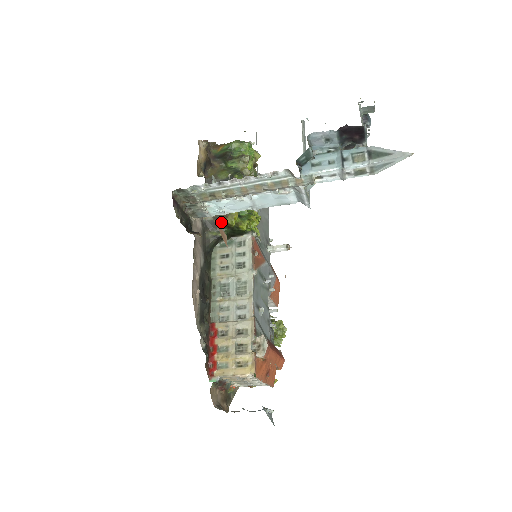
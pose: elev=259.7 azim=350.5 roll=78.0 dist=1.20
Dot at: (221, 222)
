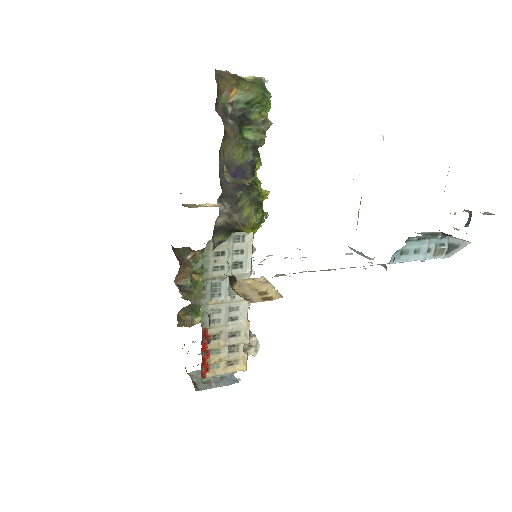
Dot at: (233, 228)
